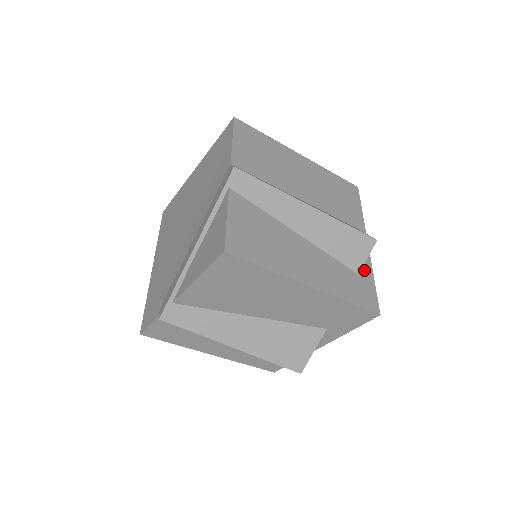
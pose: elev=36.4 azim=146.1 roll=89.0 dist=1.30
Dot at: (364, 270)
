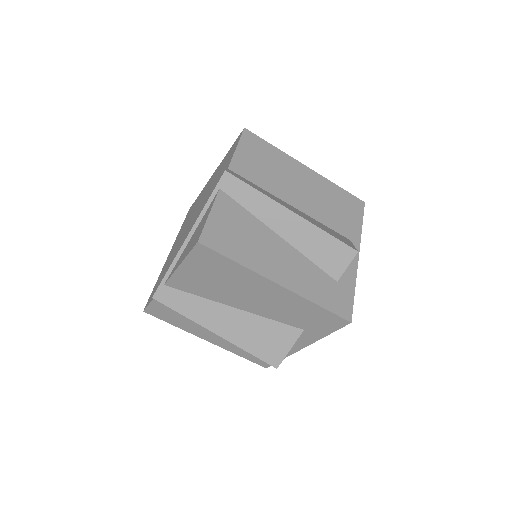
Dot at: (346, 279)
